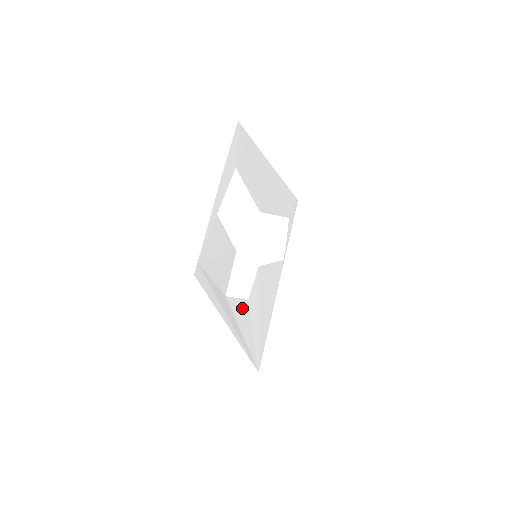
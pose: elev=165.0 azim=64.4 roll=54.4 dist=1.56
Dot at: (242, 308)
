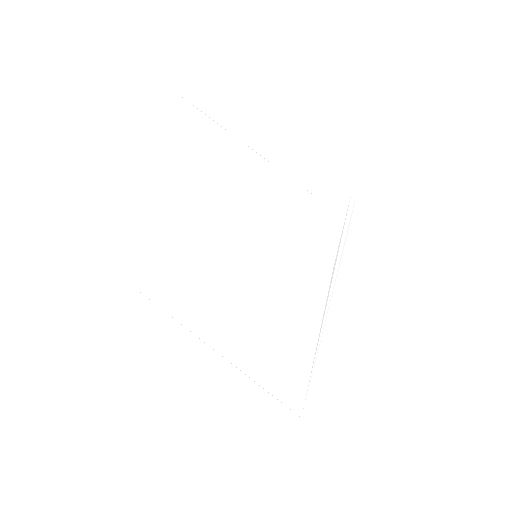
Dot at: (236, 321)
